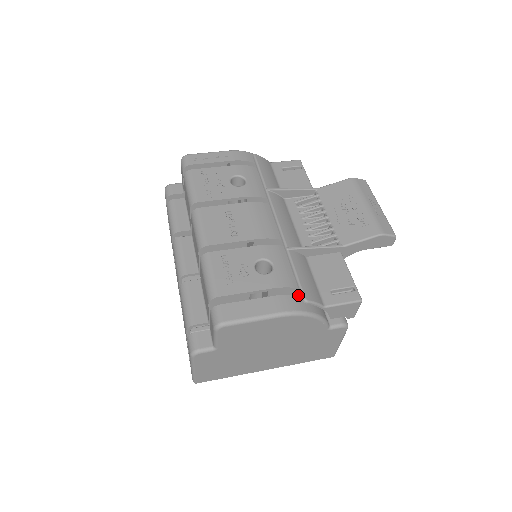
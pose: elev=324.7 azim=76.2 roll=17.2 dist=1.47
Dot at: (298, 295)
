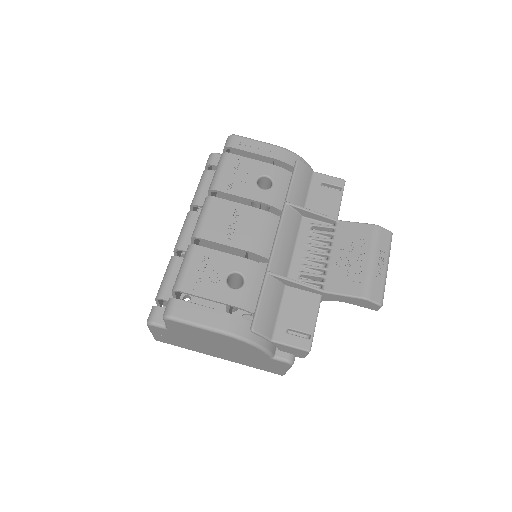
Dot at: (250, 321)
